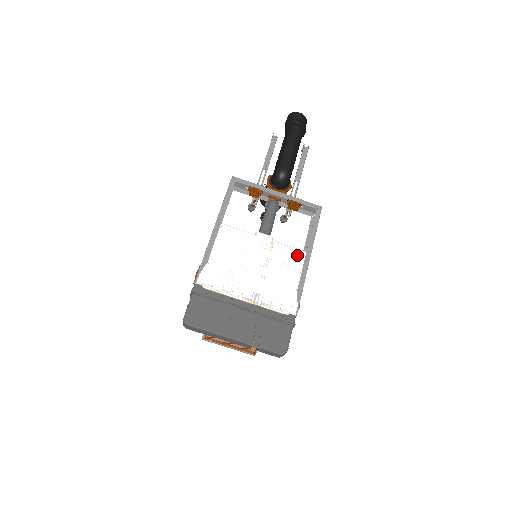
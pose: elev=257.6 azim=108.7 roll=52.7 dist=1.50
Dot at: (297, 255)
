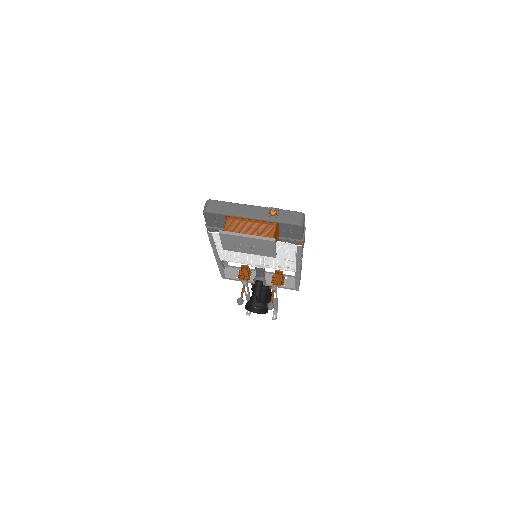
Dot at: occluded
